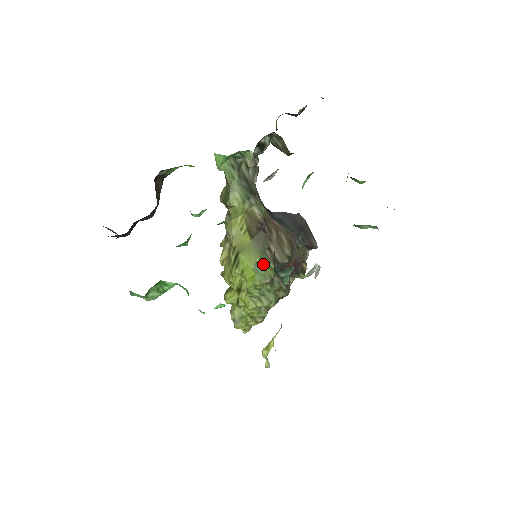
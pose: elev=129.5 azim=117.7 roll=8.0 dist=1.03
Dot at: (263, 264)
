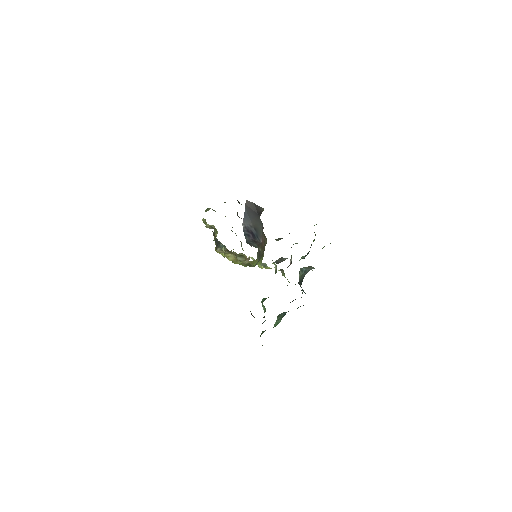
Dot at: occluded
